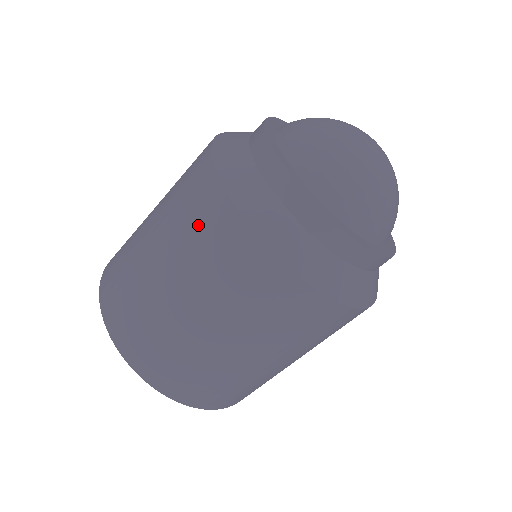
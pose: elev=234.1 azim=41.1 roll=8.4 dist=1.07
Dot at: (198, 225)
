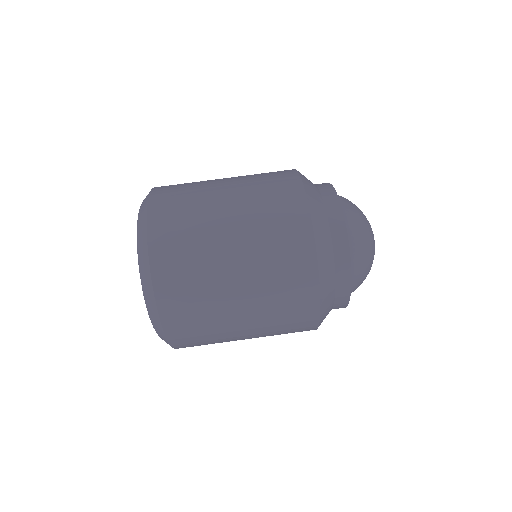
Dot at: occluded
